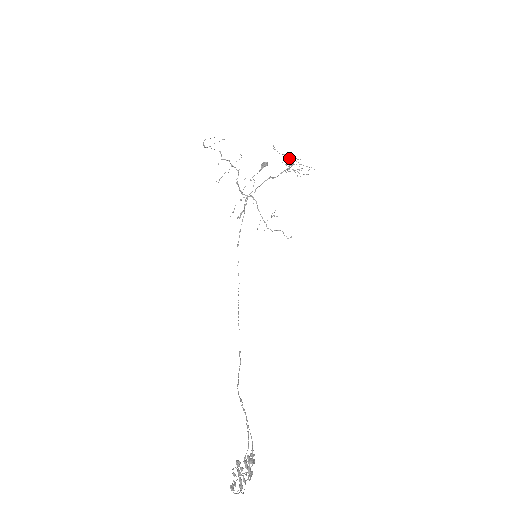
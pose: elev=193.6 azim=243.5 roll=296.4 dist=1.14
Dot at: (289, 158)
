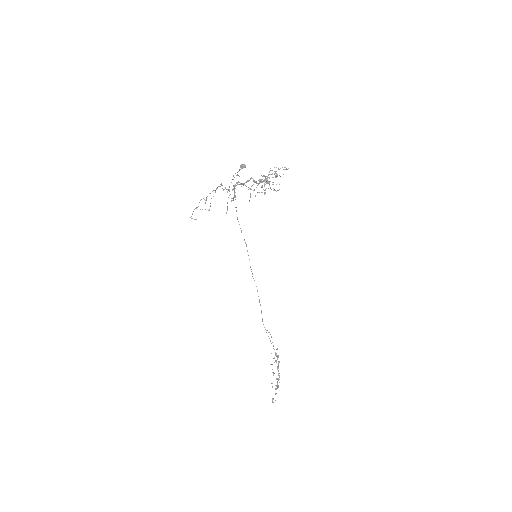
Dot at: (266, 183)
